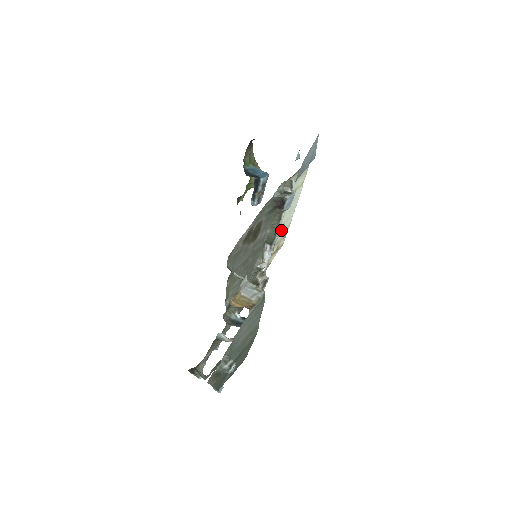
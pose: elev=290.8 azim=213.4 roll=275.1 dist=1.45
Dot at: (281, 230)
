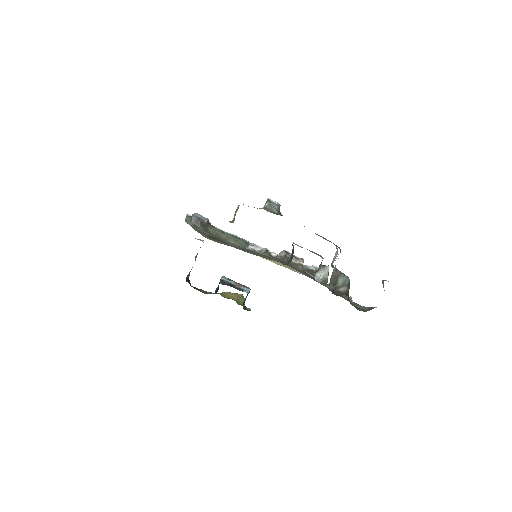
Dot at: occluded
